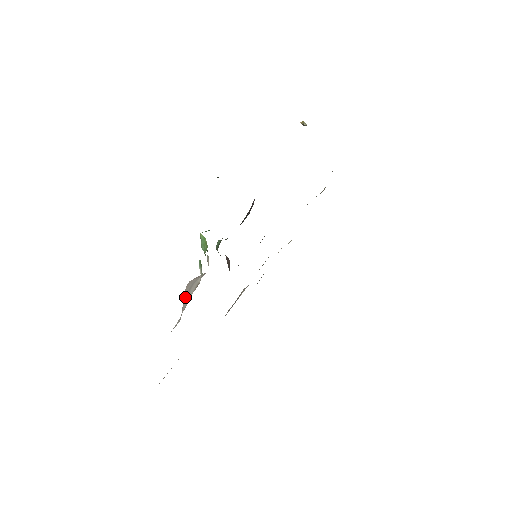
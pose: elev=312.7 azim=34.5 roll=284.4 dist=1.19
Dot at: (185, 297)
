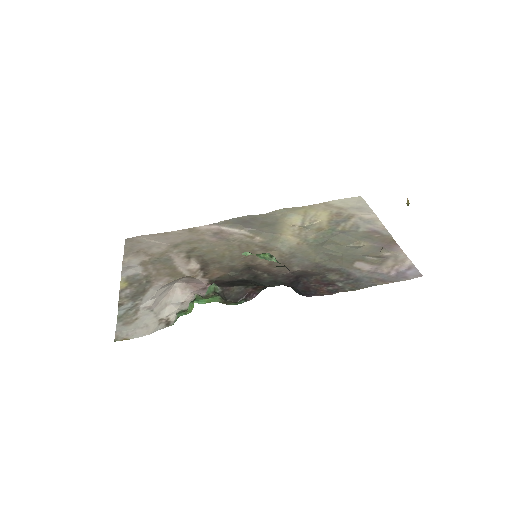
Dot at: (163, 302)
